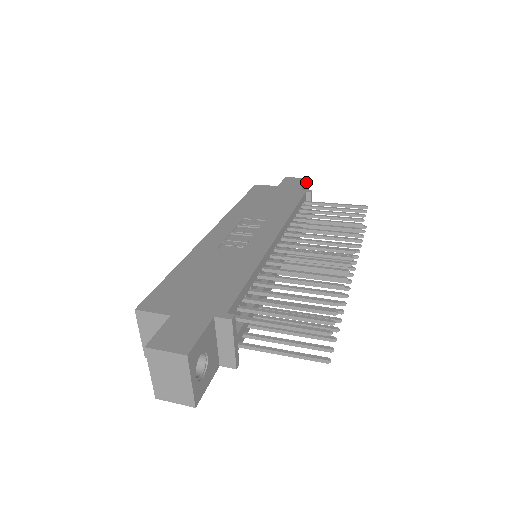
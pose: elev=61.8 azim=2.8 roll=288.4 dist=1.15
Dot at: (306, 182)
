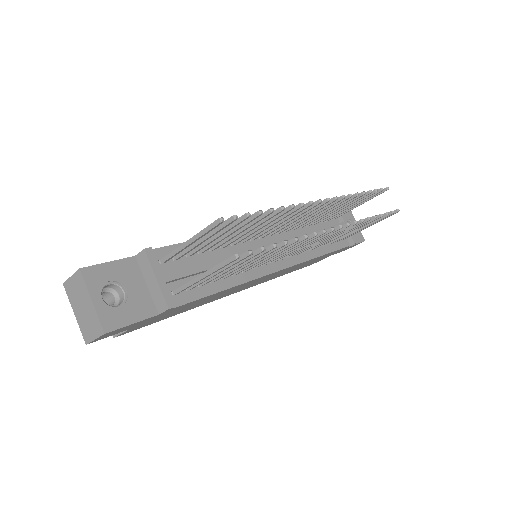
Dot at: occluded
